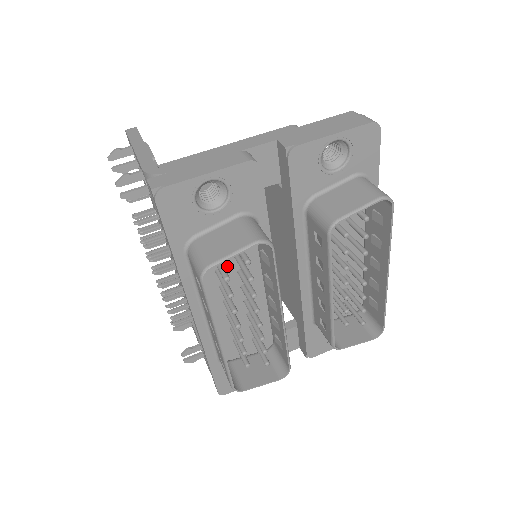
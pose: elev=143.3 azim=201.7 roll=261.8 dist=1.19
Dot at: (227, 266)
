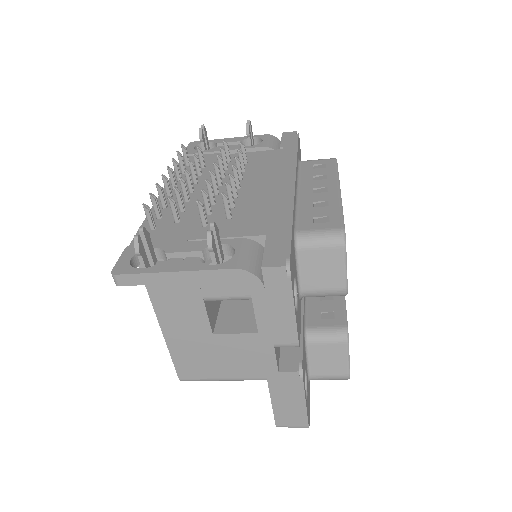
Dot at: occluded
